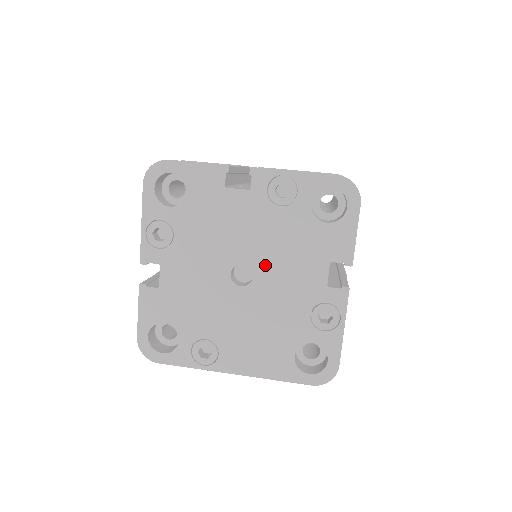
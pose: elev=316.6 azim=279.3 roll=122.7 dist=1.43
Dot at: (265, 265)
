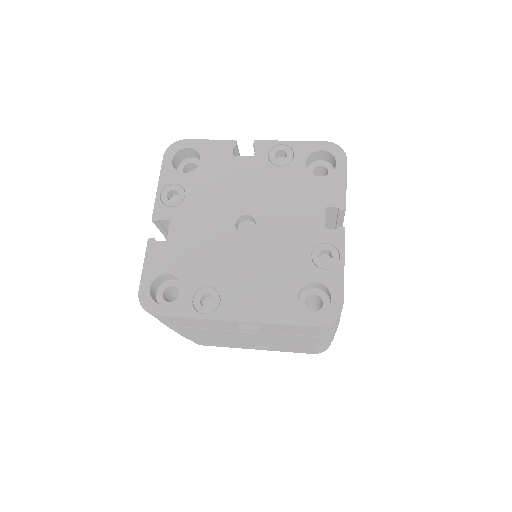
Dot at: (267, 214)
